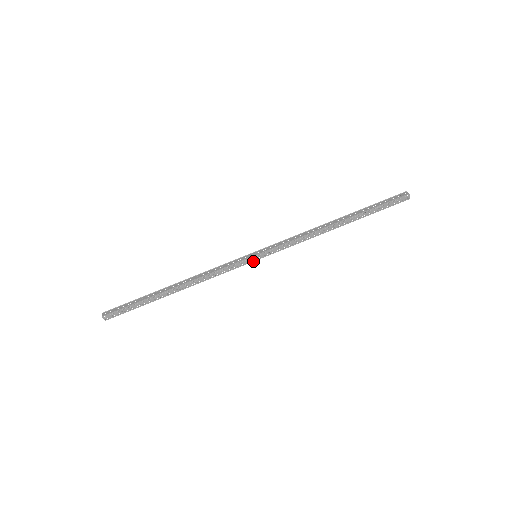
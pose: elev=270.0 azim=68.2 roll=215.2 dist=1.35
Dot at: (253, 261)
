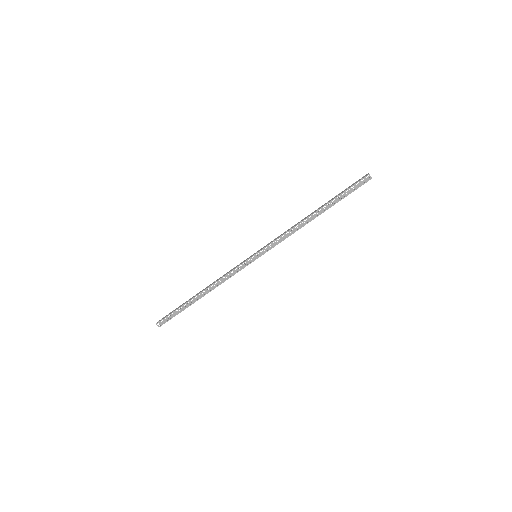
Dot at: (254, 260)
